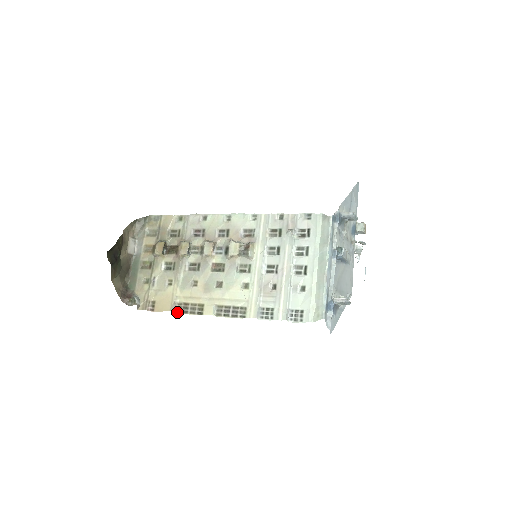
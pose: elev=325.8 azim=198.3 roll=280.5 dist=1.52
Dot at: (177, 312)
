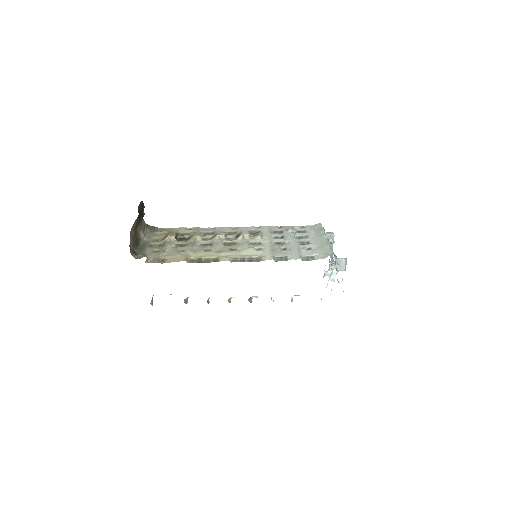
Dot at: occluded
